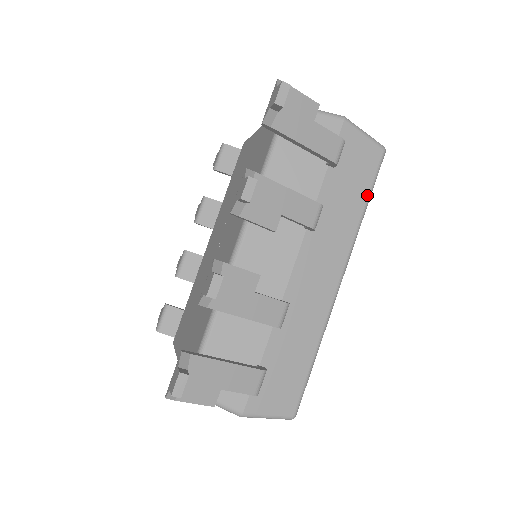
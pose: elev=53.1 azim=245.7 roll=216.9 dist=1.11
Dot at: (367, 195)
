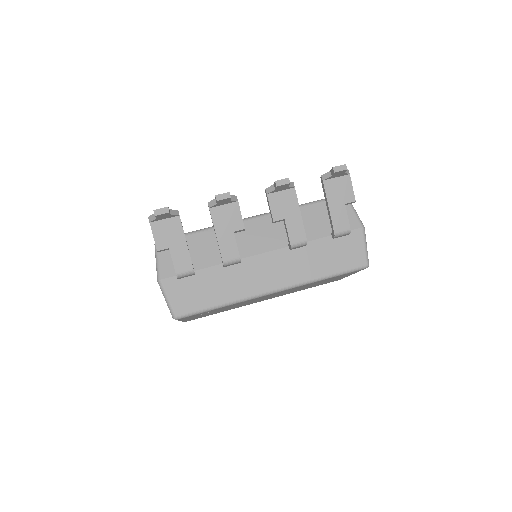
Dot at: (335, 272)
